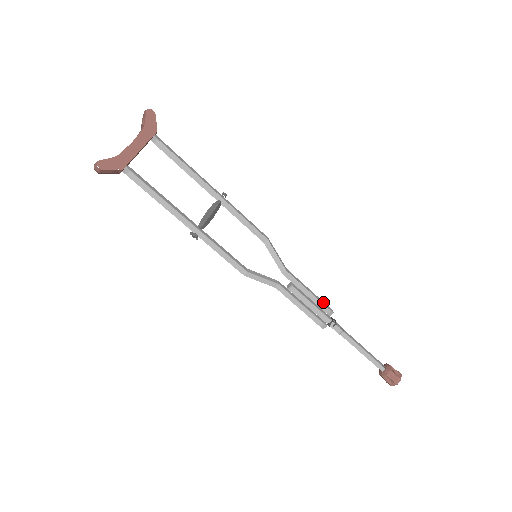
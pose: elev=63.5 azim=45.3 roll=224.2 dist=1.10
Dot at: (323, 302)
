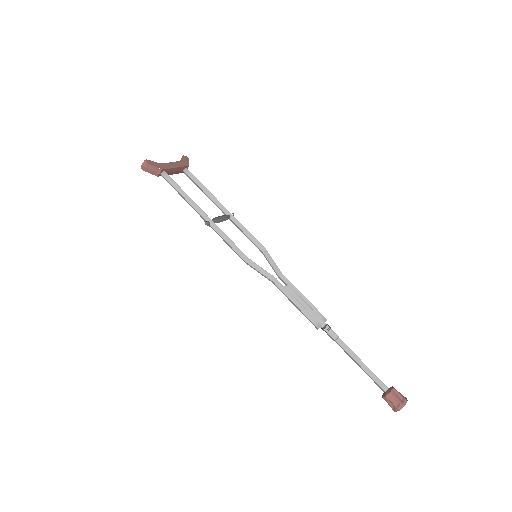
Dot at: (317, 310)
